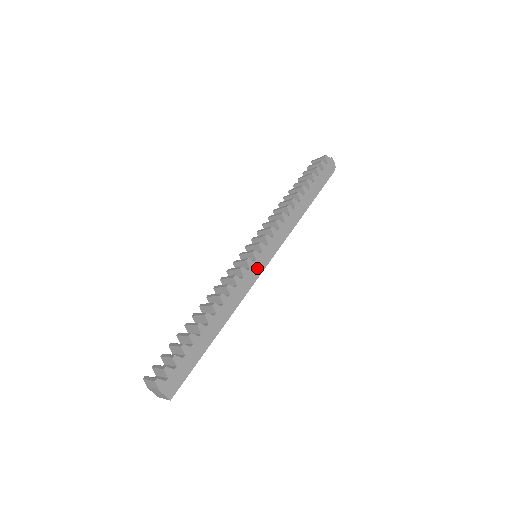
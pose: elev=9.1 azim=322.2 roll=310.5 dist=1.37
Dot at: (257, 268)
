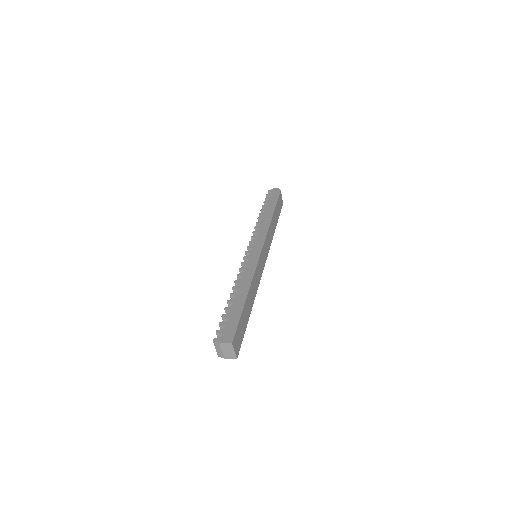
Dot at: (254, 256)
